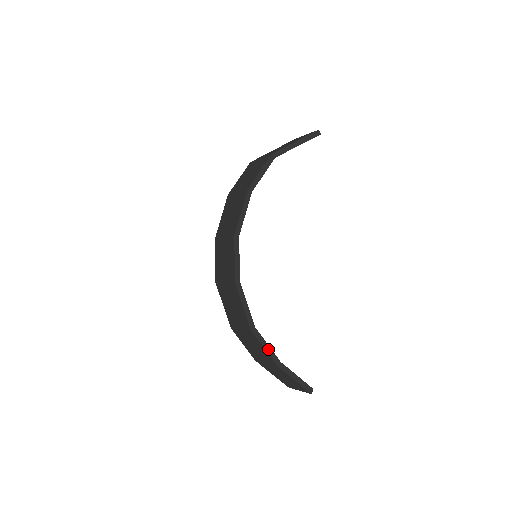
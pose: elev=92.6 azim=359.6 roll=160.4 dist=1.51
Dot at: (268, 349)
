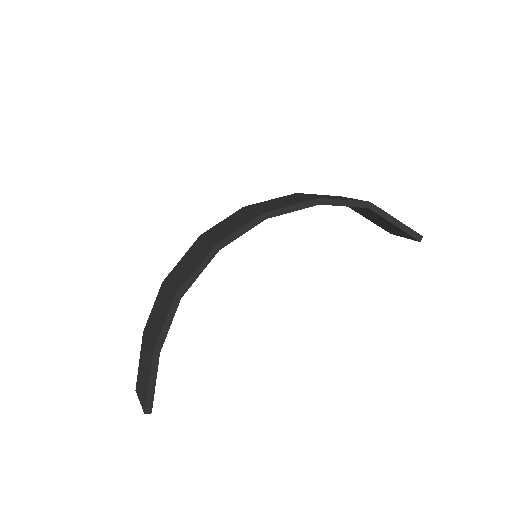
Dot at: (166, 329)
